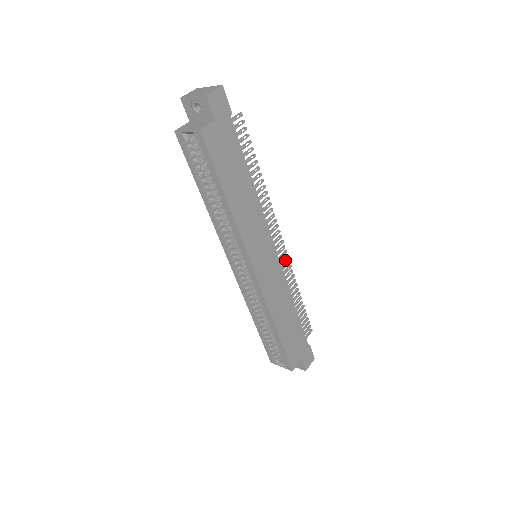
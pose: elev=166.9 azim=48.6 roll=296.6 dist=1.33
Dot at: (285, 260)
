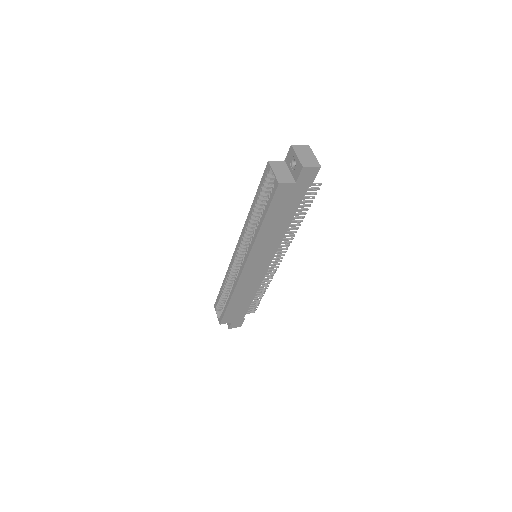
Dot at: (273, 271)
